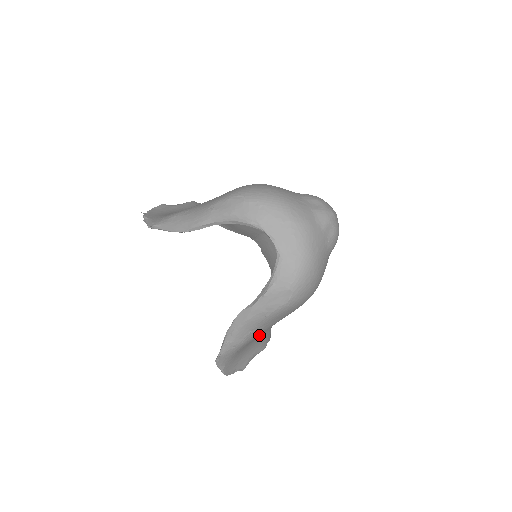
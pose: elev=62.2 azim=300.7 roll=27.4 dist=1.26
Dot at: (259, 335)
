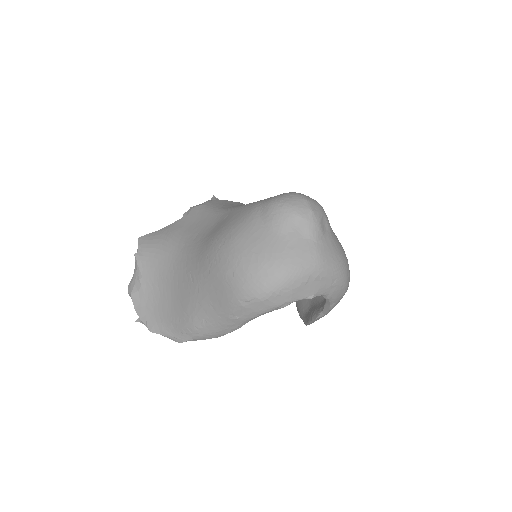
Dot at: occluded
